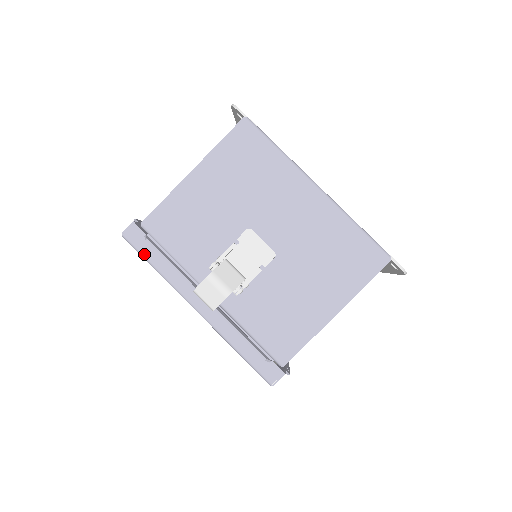
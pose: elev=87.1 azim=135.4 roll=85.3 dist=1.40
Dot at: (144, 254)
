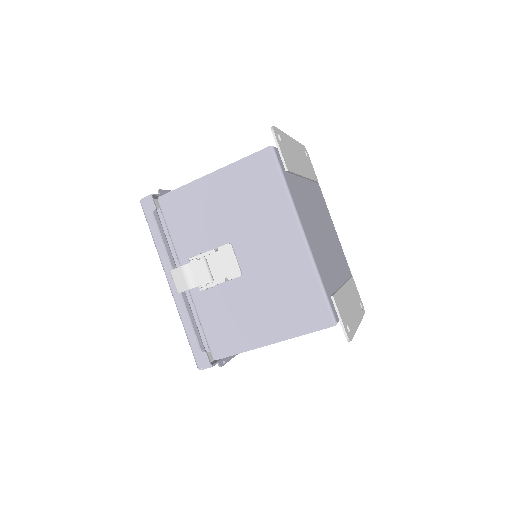
Dot at: (149, 223)
